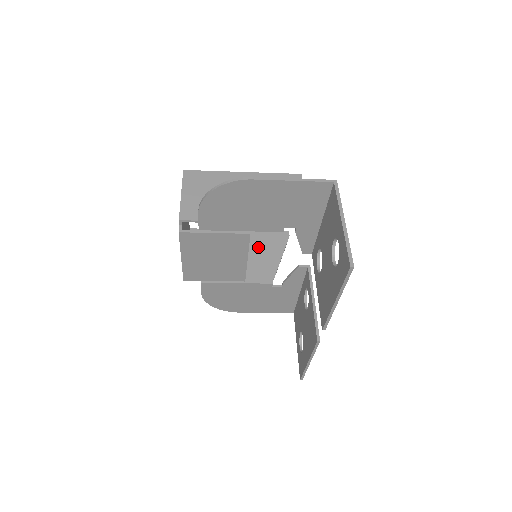
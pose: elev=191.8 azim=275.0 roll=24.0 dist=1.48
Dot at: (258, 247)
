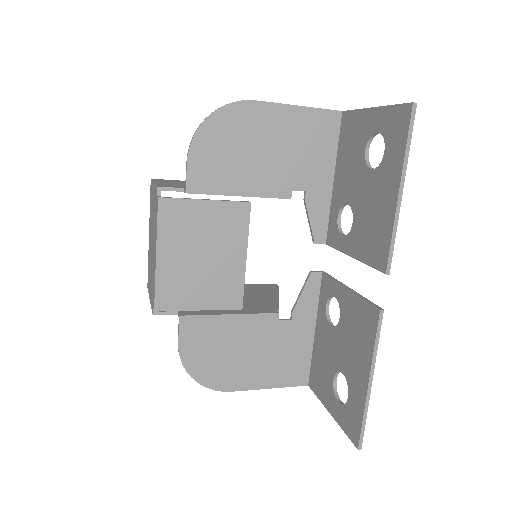
Dot at: (245, 293)
